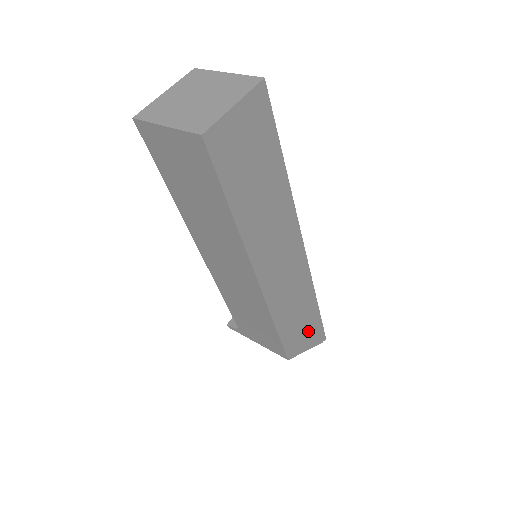
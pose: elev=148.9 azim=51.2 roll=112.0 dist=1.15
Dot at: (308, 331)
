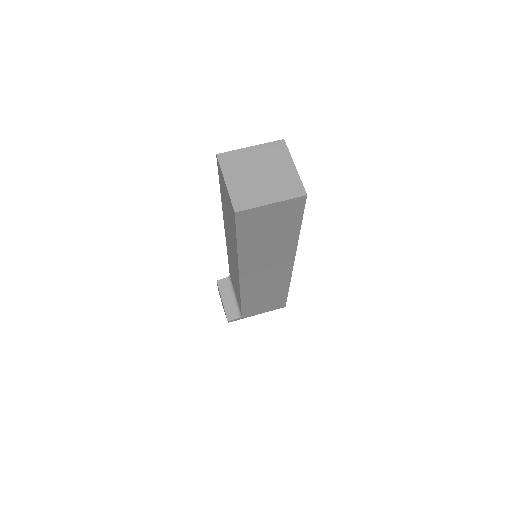
Dot at: occluded
